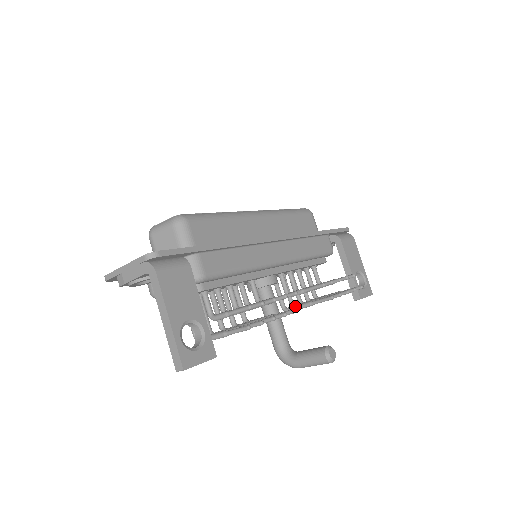
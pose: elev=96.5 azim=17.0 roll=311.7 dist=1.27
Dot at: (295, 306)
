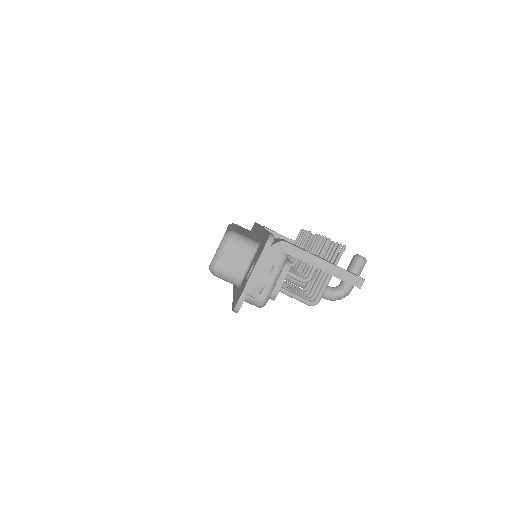
Dot at: occluded
